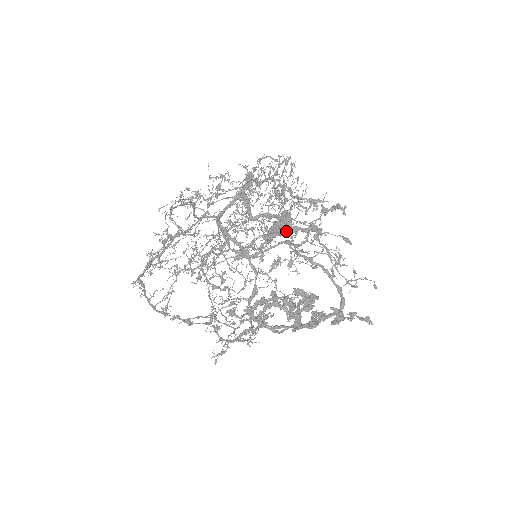
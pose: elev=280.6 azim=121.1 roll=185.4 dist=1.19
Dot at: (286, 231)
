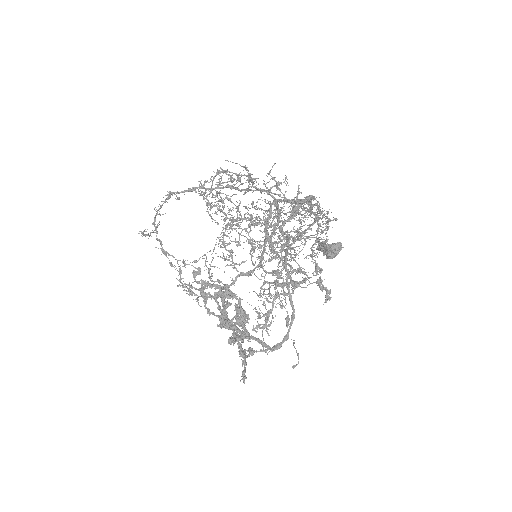
Dot at: (328, 257)
